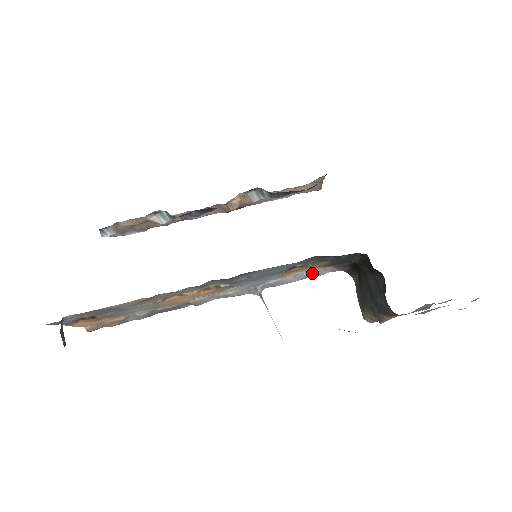
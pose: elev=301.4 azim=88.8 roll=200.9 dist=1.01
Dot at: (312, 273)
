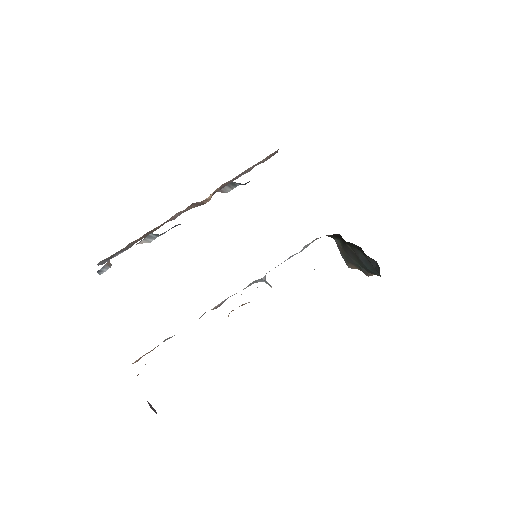
Dot at: (302, 249)
